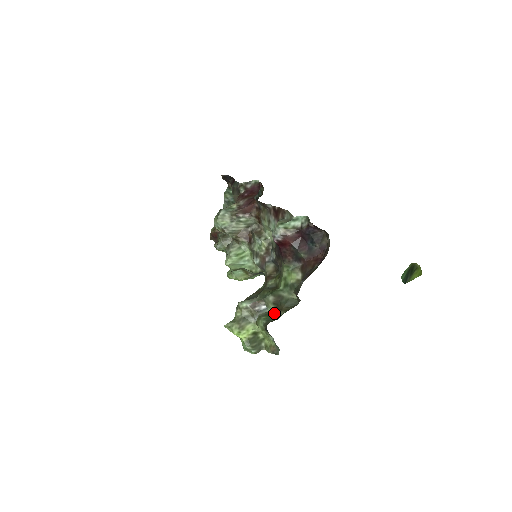
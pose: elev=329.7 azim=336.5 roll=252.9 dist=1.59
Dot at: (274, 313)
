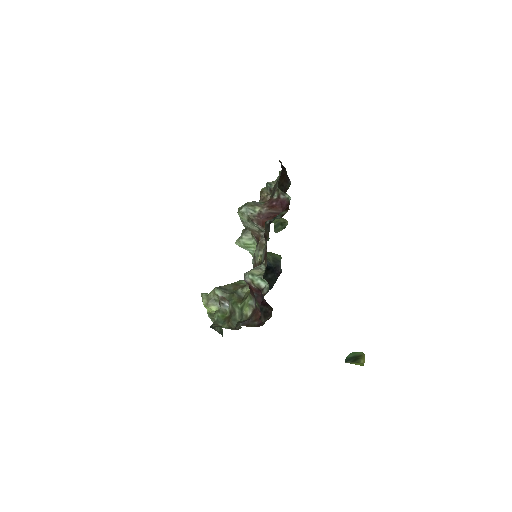
Dot at: (226, 318)
